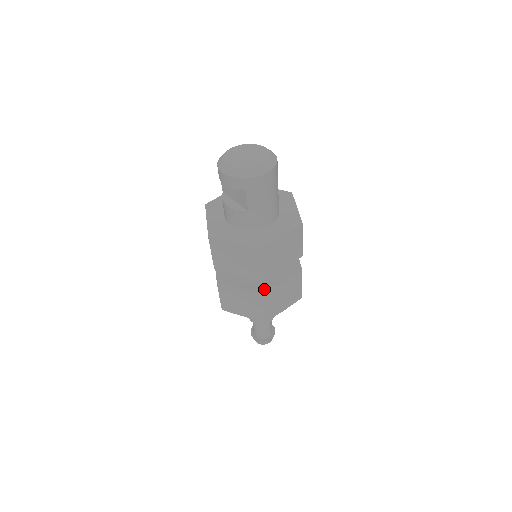
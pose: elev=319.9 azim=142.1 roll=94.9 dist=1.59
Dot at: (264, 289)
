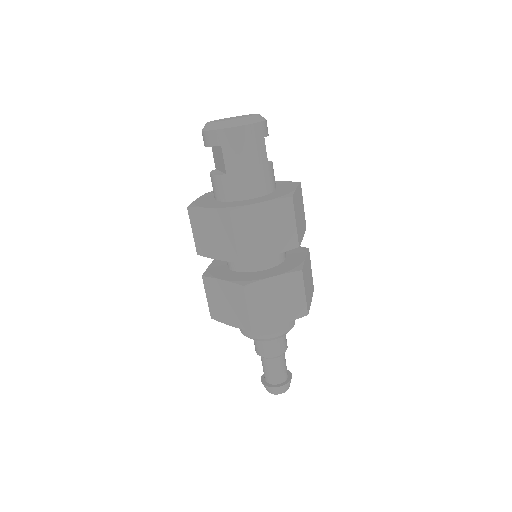
Dot at: (247, 281)
